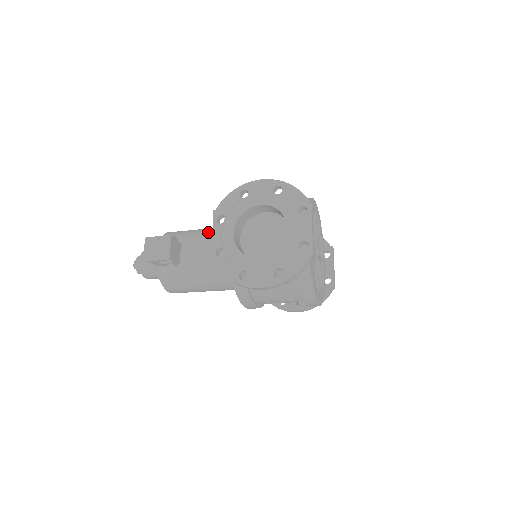
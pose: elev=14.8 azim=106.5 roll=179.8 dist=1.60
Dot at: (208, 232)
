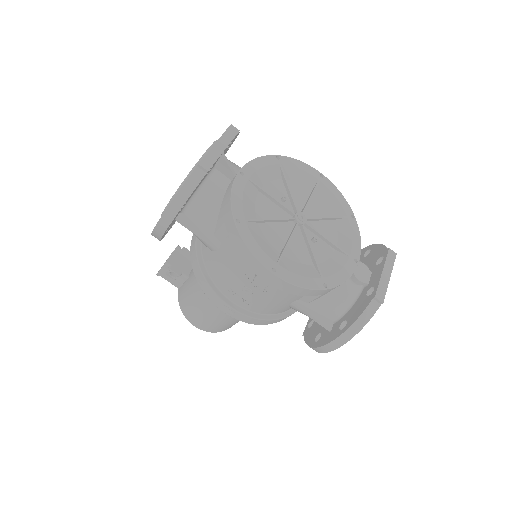
Dot at: occluded
